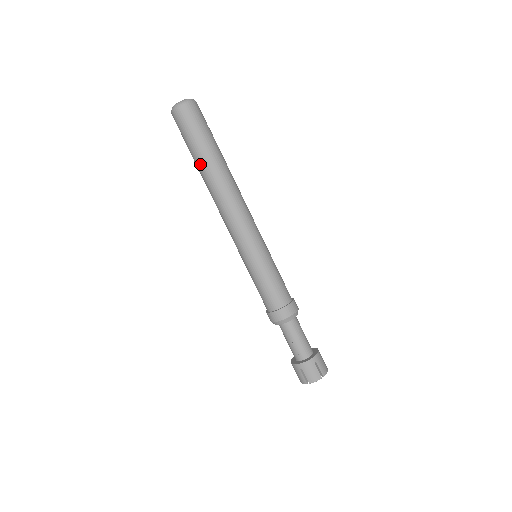
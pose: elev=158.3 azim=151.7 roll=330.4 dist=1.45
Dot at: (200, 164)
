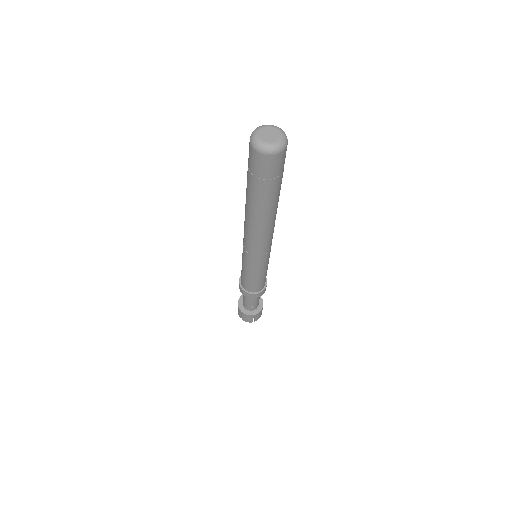
Dot at: (266, 204)
